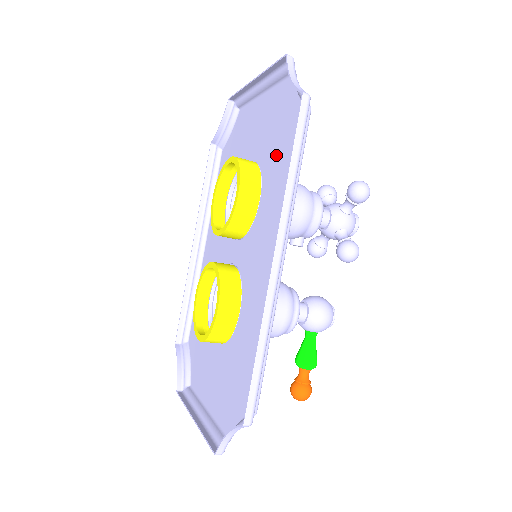
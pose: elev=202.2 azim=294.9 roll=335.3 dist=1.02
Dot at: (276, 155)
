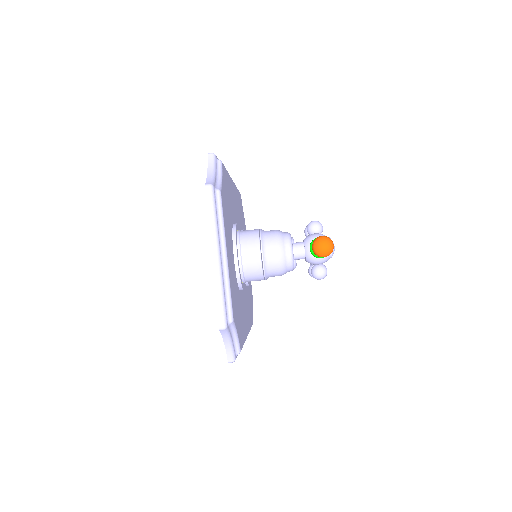
Dot at: occluded
